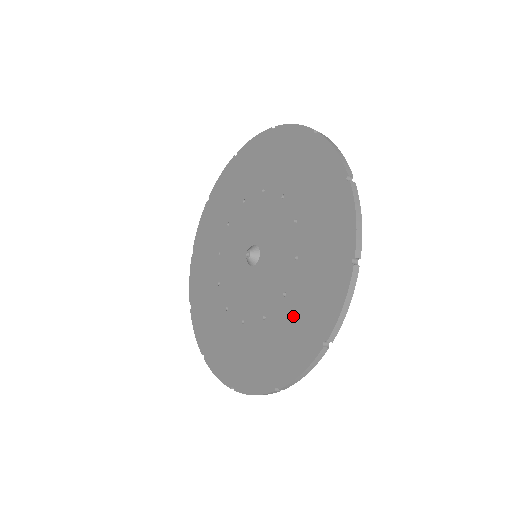
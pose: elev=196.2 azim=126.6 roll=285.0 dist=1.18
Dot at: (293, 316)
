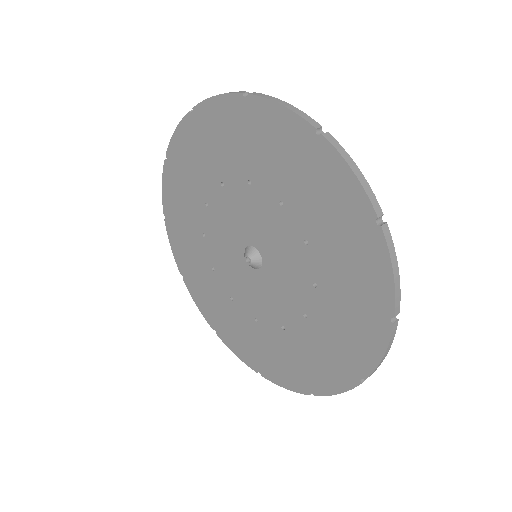
Dot at: (338, 304)
